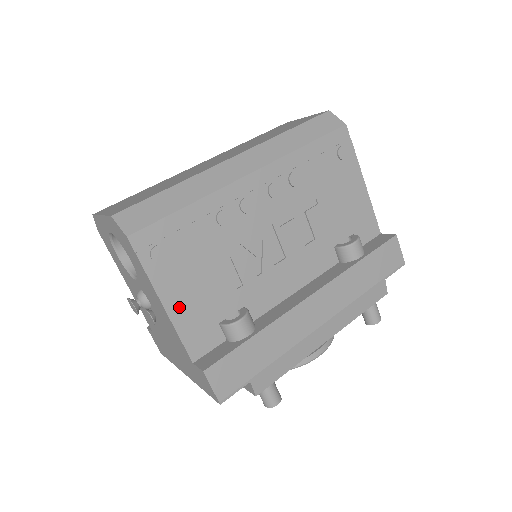
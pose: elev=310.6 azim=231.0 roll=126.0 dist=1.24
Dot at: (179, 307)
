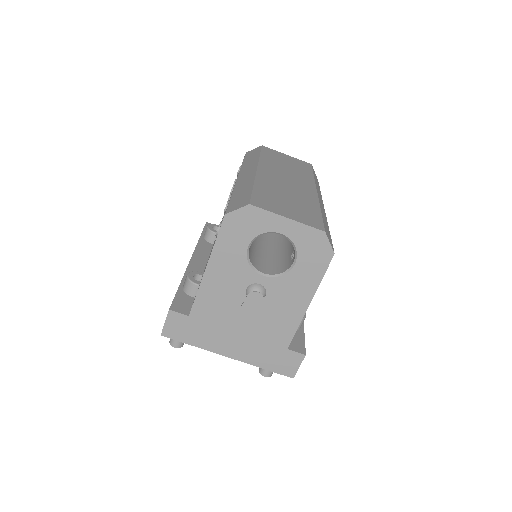
Dot at: occluded
